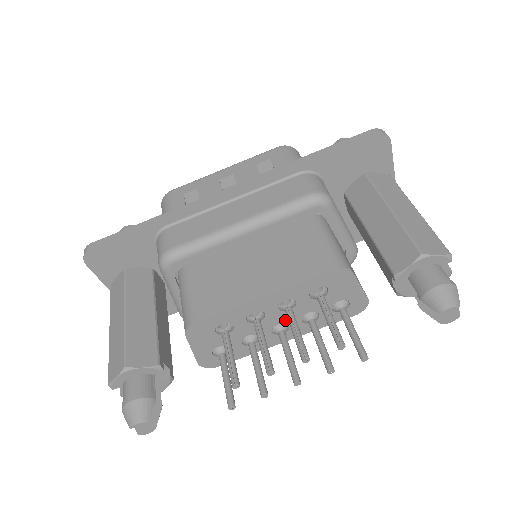
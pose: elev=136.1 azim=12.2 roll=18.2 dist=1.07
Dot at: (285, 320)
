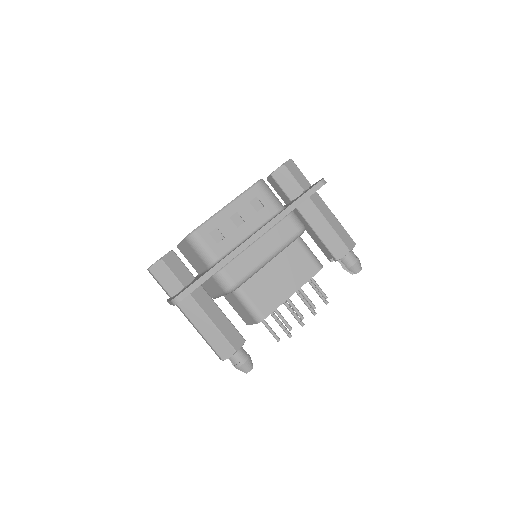
Dot at: occluded
